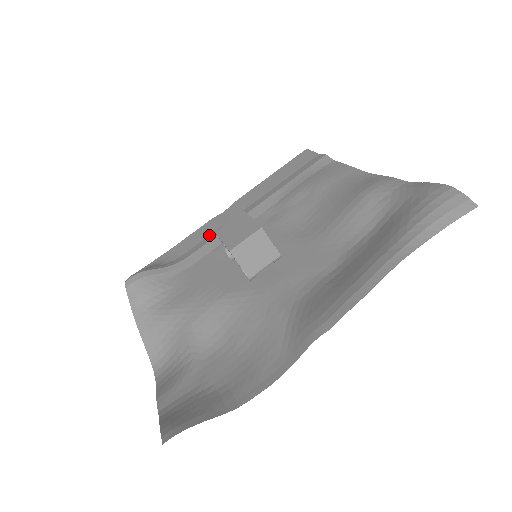
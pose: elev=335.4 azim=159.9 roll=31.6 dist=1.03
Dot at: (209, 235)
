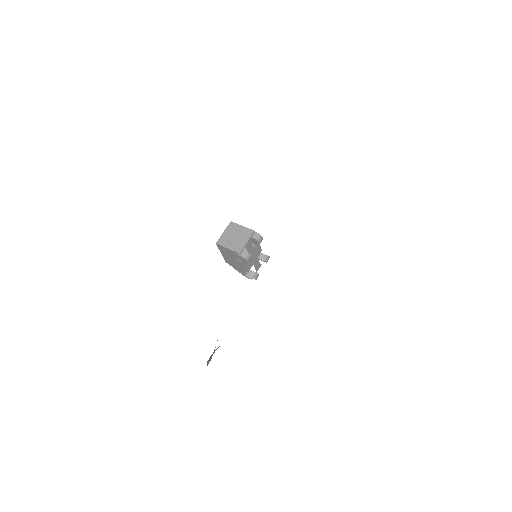
Dot at: occluded
